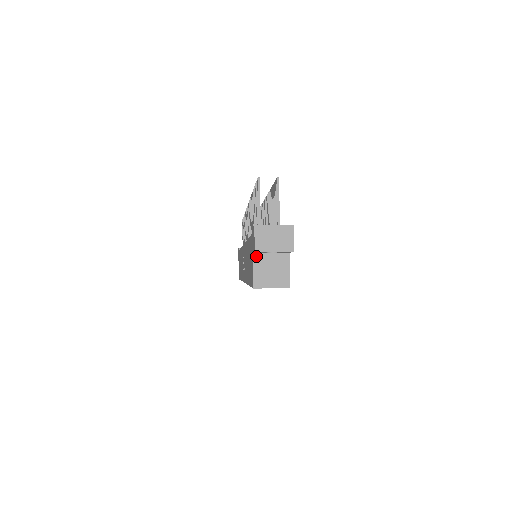
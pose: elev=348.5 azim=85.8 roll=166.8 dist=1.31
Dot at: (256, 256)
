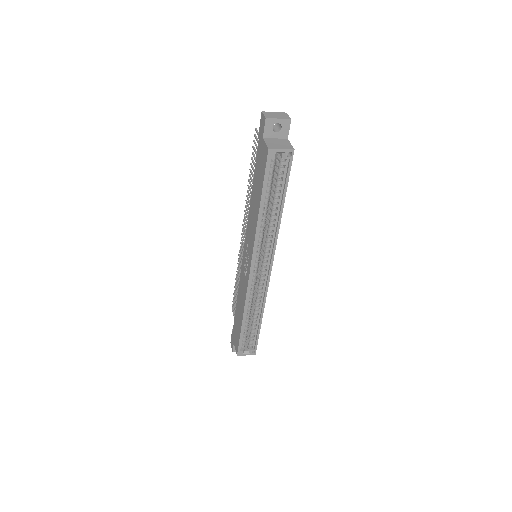
Dot at: (265, 139)
